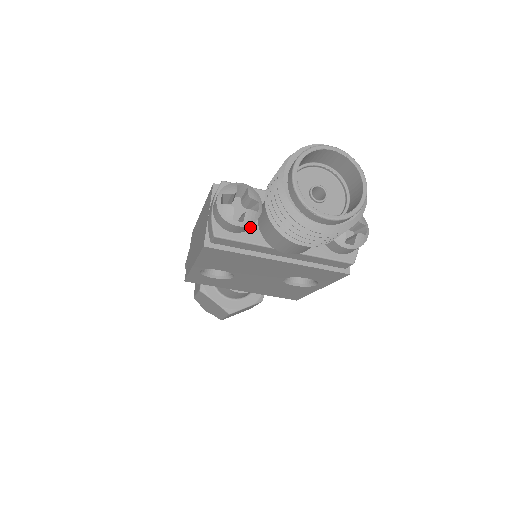
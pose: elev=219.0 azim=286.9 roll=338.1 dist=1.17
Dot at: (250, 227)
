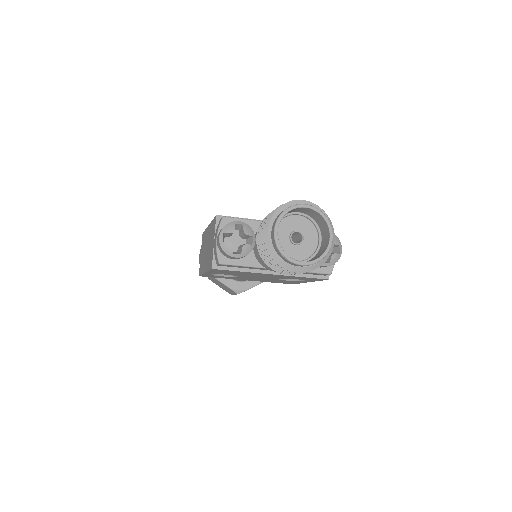
Dot at: occluded
